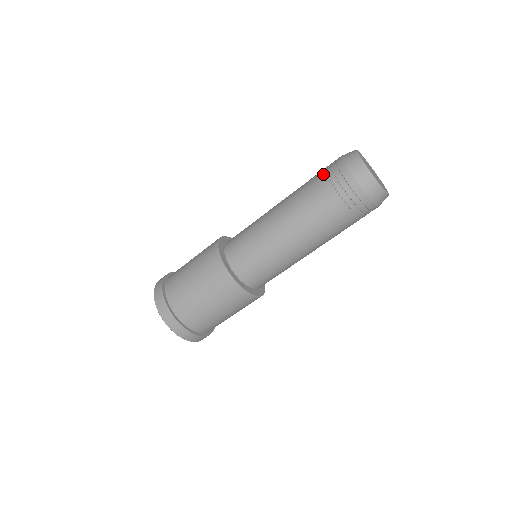
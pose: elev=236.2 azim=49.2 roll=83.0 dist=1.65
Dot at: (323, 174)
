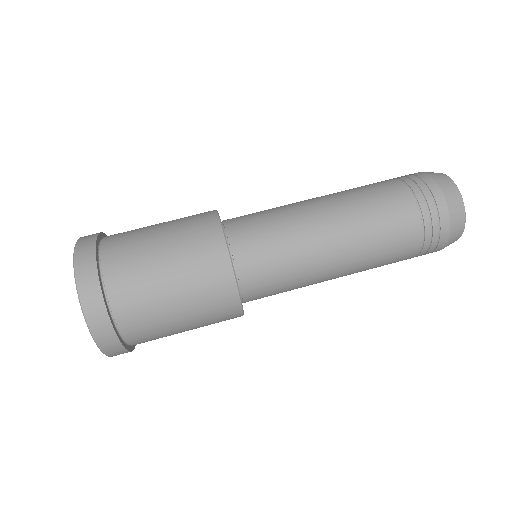
Dot at: occluded
